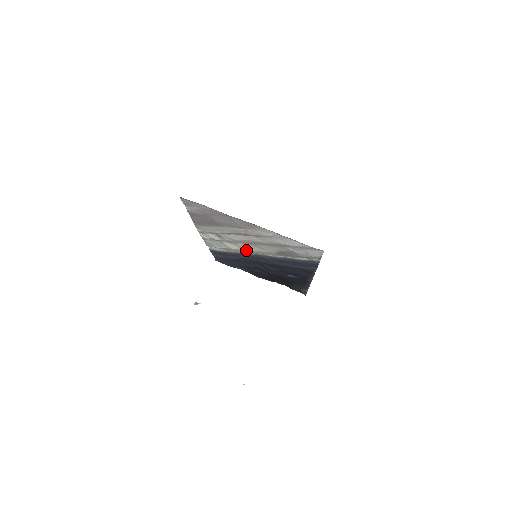
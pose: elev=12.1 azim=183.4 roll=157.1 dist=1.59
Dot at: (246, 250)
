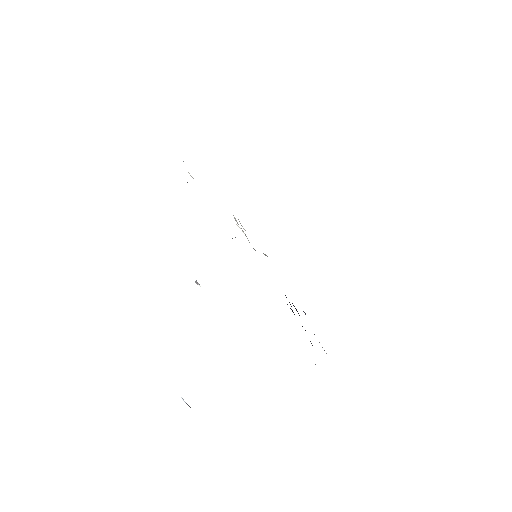
Dot at: occluded
